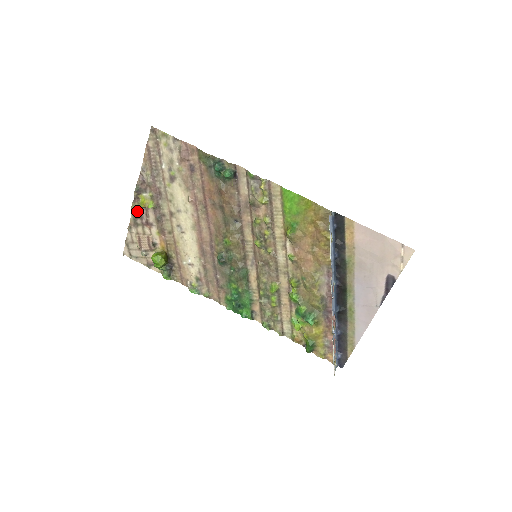
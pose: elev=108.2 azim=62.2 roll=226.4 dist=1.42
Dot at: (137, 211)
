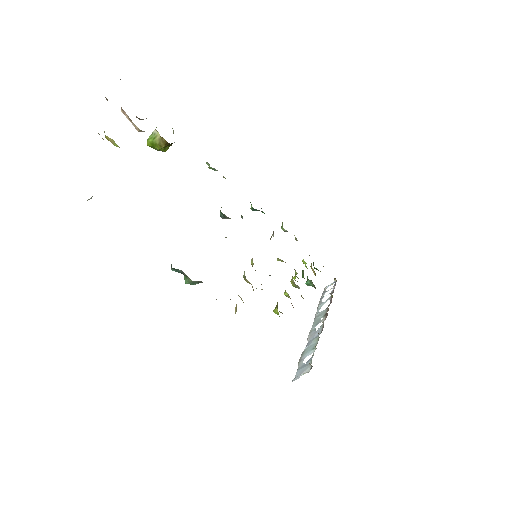
Dot at: occluded
